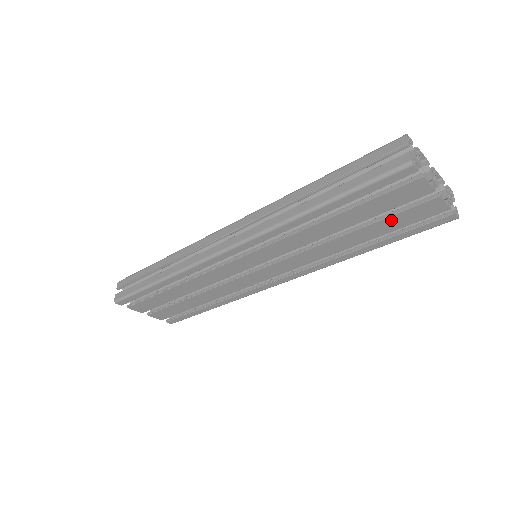
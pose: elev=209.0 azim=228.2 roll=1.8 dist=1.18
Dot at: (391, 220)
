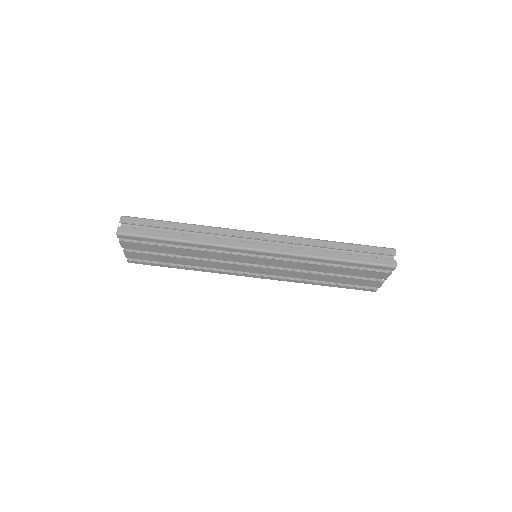
Dot at: (353, 280)
